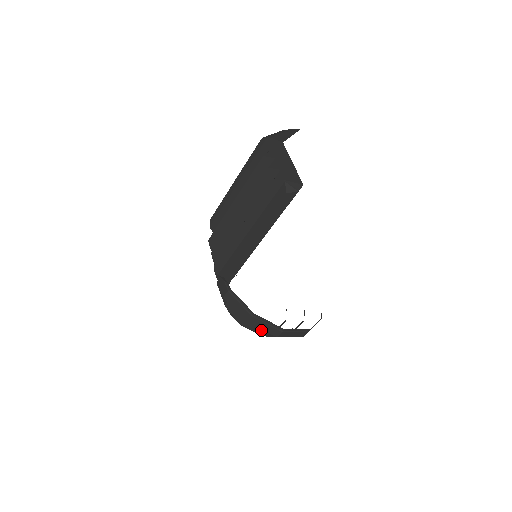
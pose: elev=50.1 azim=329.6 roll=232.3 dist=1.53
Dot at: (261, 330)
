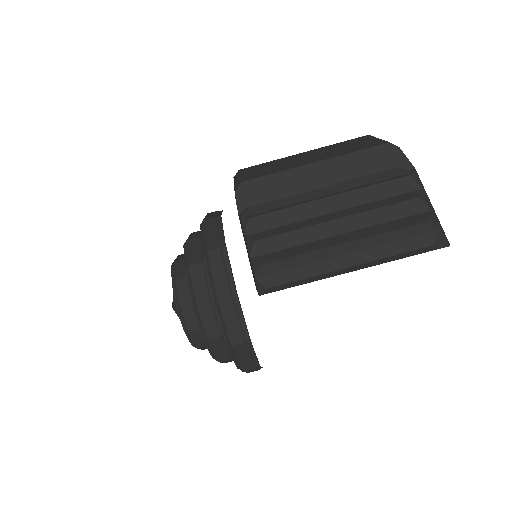
Dot at: (221, 353)
